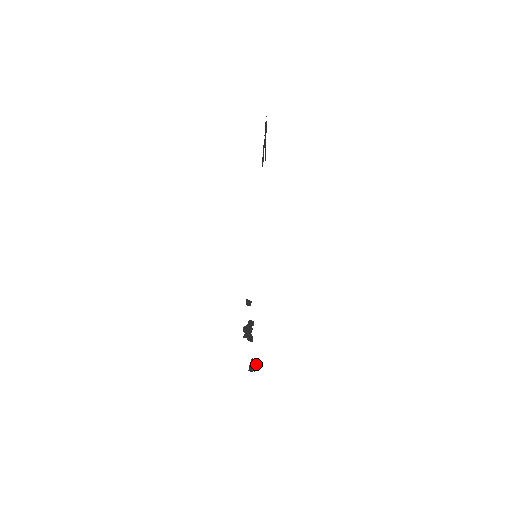
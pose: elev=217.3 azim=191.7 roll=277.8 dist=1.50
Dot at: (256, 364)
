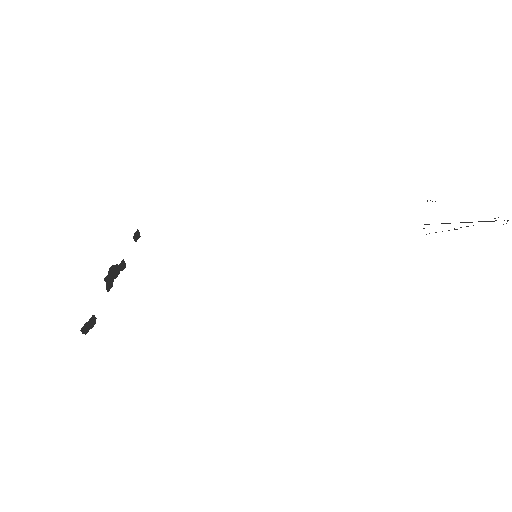
Dot at: (93, 326)
